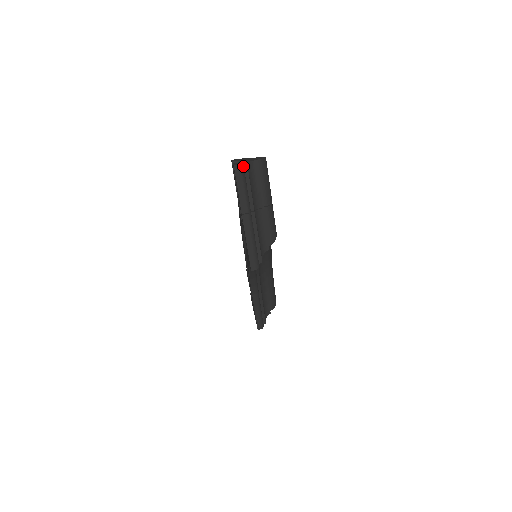
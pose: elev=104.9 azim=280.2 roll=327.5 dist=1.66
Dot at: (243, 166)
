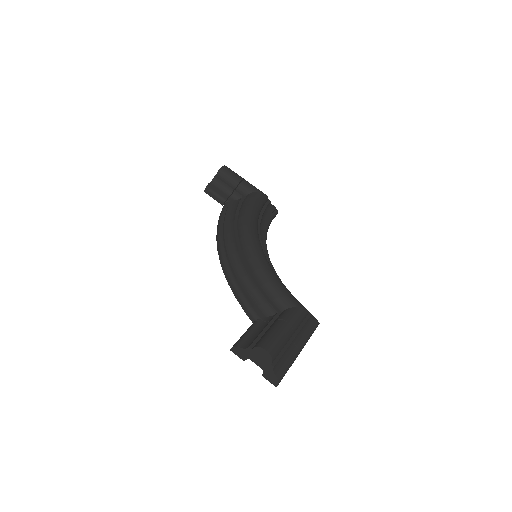
Dot at: (279, 380)
